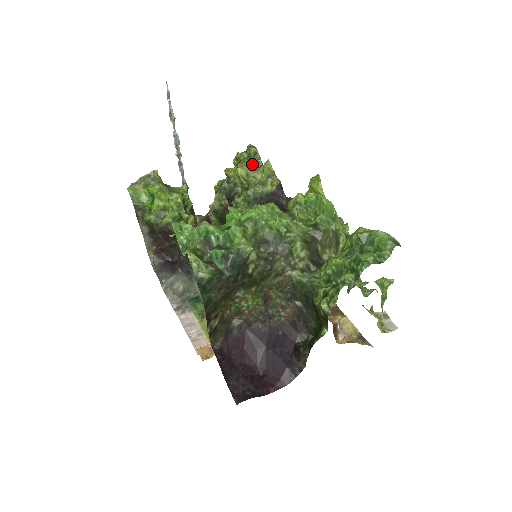
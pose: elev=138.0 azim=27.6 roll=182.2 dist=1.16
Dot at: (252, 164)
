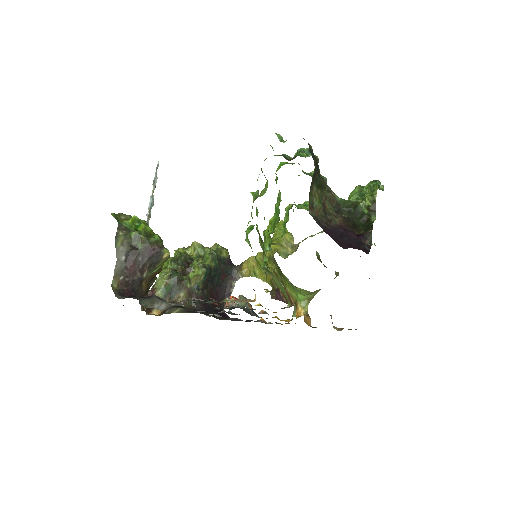
Dot at: occluded
